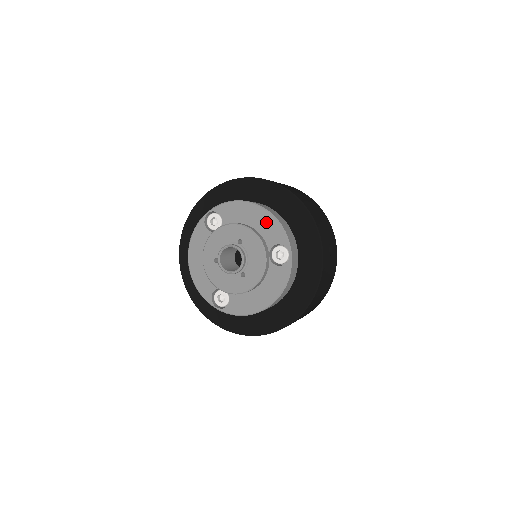
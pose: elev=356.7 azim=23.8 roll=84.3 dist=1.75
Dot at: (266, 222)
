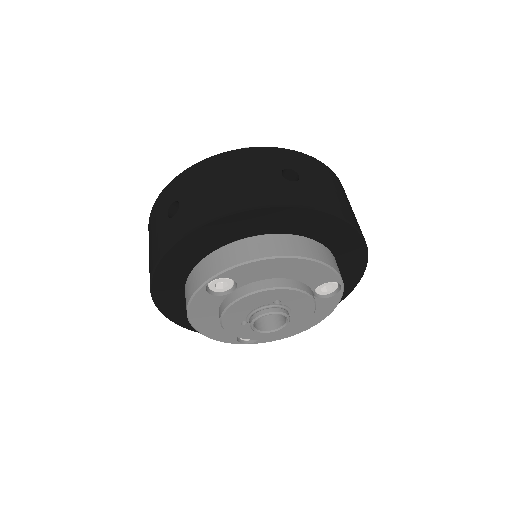
Dot at: (307, 270)
